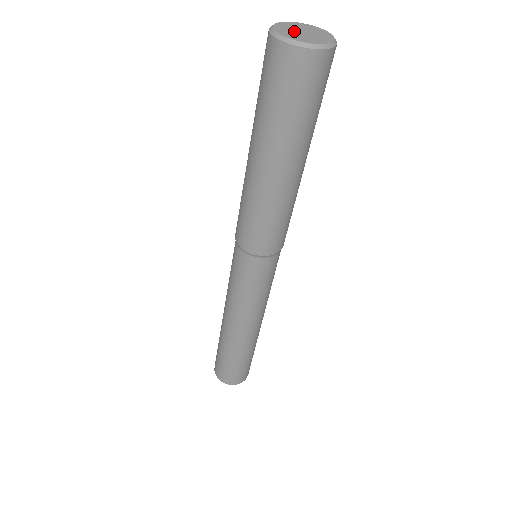
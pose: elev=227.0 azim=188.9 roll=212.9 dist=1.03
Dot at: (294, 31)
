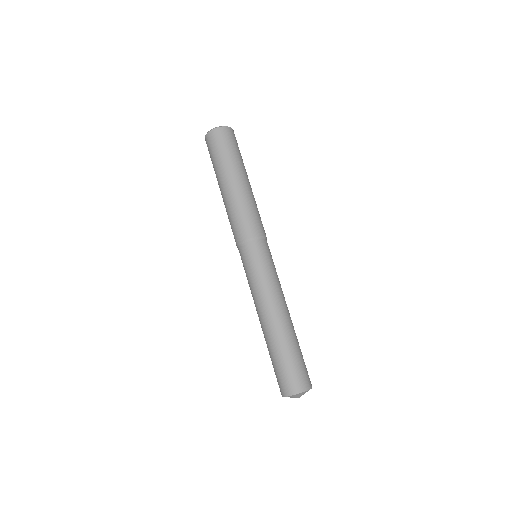
Dot at: occluded
